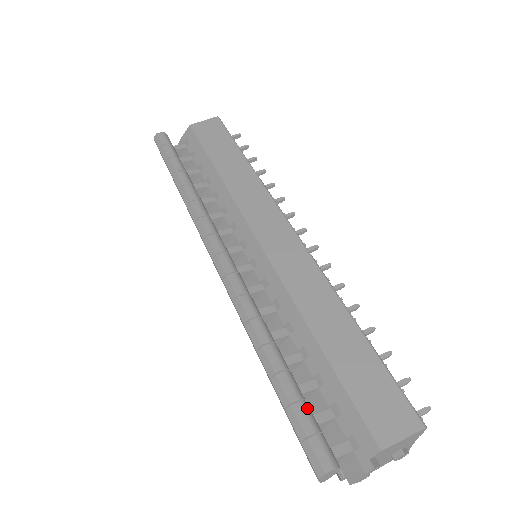
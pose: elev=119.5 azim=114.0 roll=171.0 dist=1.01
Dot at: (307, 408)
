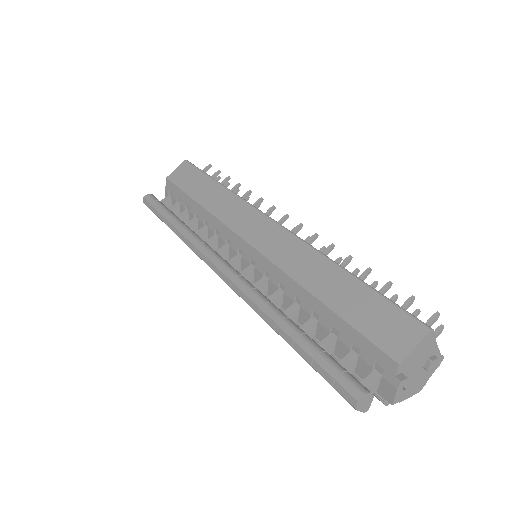
Dot at: (328, 357)
